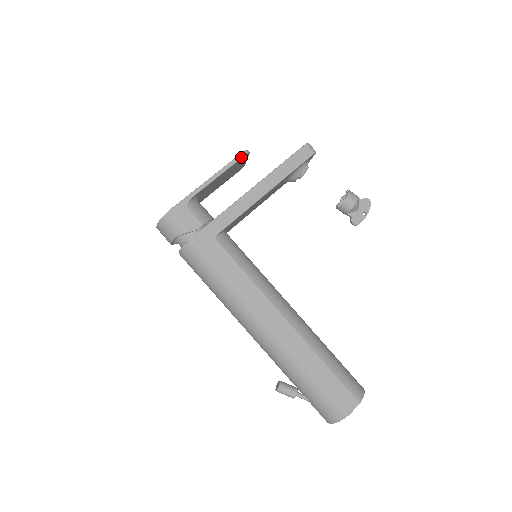
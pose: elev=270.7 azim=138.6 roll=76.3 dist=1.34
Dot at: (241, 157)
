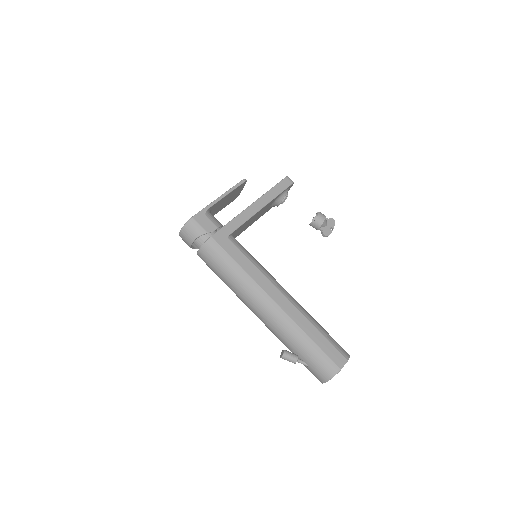
Dot at: (242, 183)
